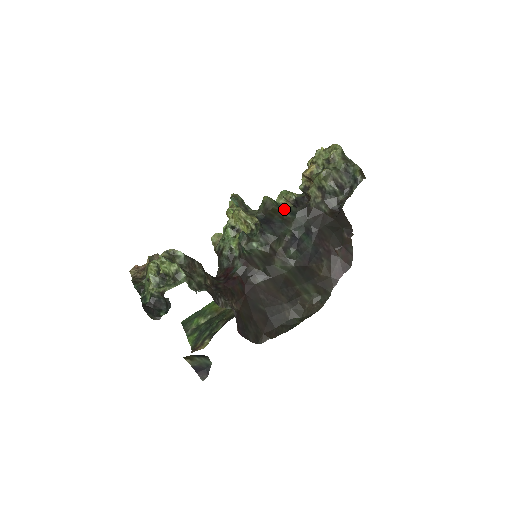
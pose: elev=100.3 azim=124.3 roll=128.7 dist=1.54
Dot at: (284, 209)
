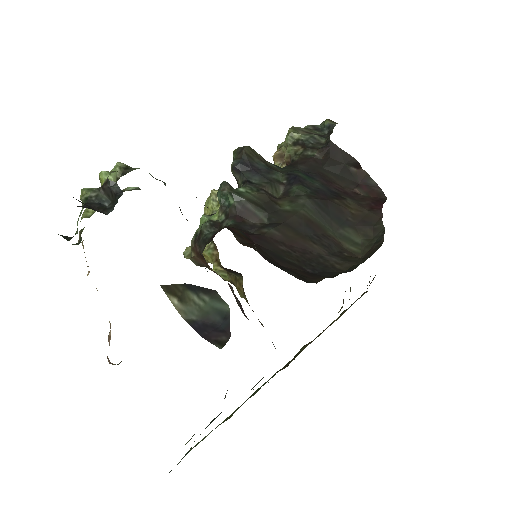
Dot at: (264, 160)
